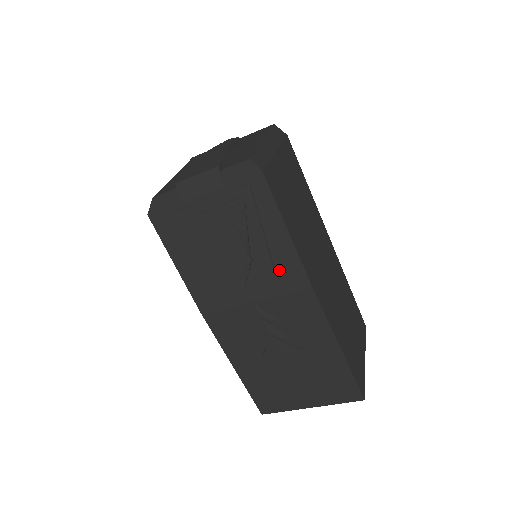
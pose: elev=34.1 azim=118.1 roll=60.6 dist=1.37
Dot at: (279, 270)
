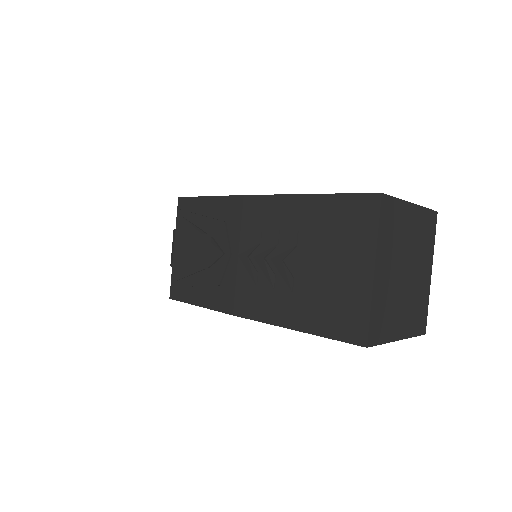
Dot at: (226, 218)
